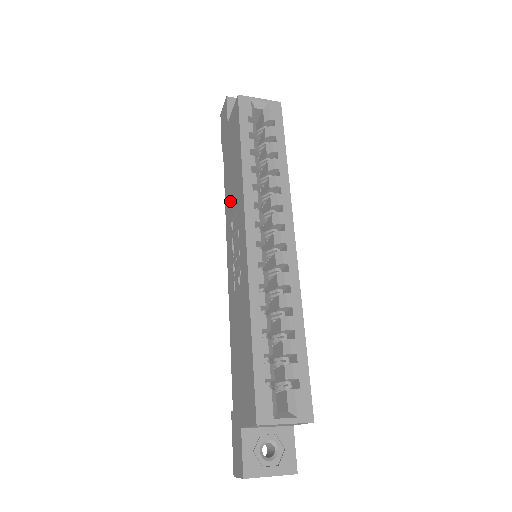
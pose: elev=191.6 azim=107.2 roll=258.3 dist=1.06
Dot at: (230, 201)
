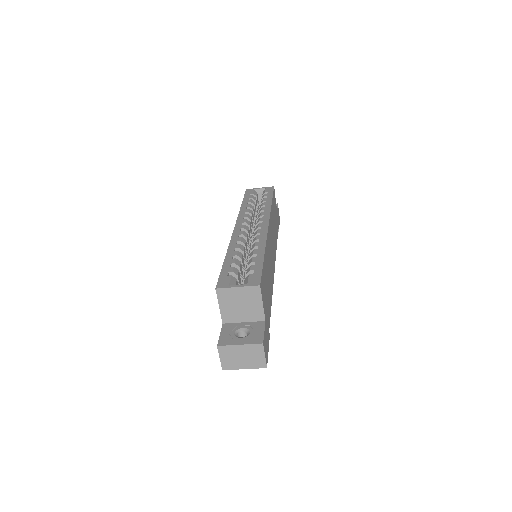
Dot at: occluded
